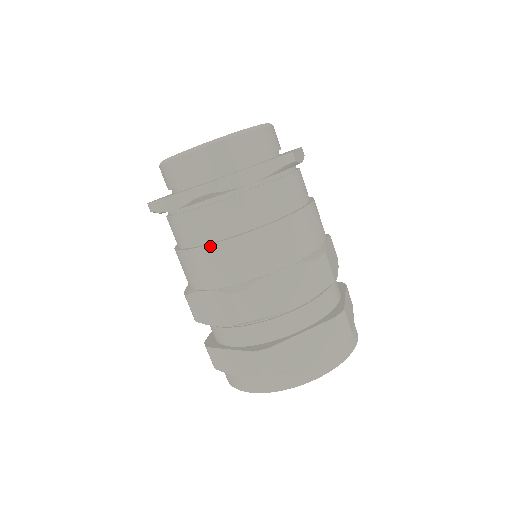
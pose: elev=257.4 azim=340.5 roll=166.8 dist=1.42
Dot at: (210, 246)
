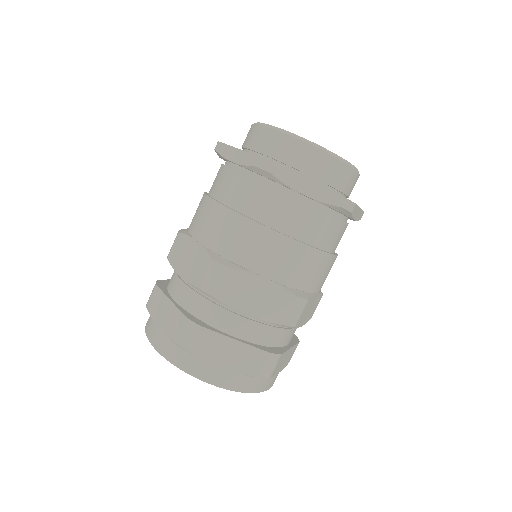
Dot at: (232, 211)
